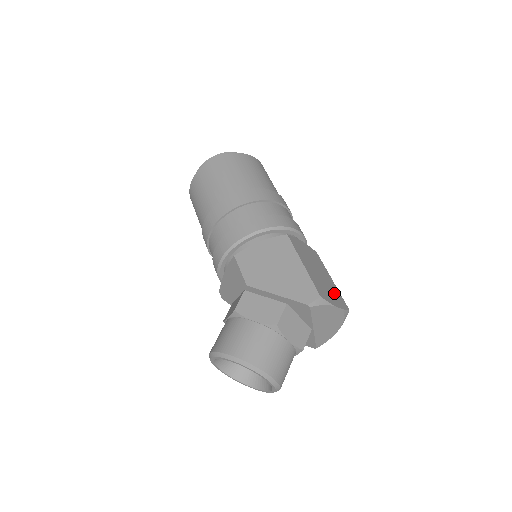
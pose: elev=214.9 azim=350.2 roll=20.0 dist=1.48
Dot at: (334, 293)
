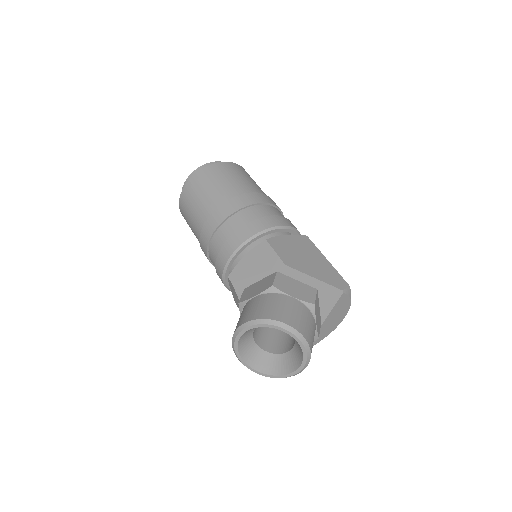
Dot at: occluded
